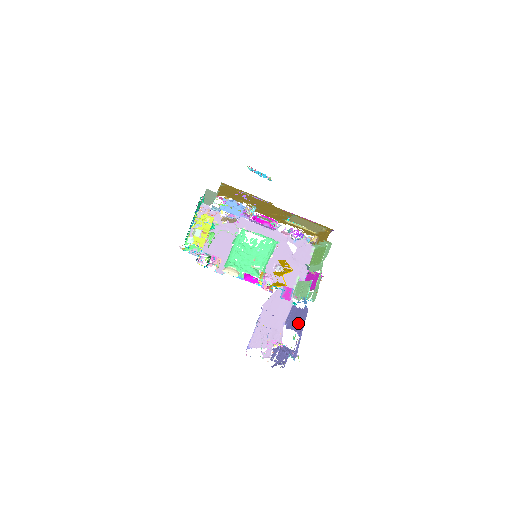
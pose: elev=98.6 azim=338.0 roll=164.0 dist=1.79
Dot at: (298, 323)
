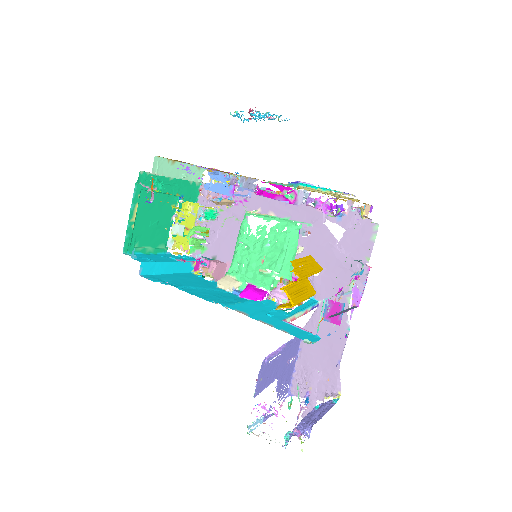
Dot at: occluded
